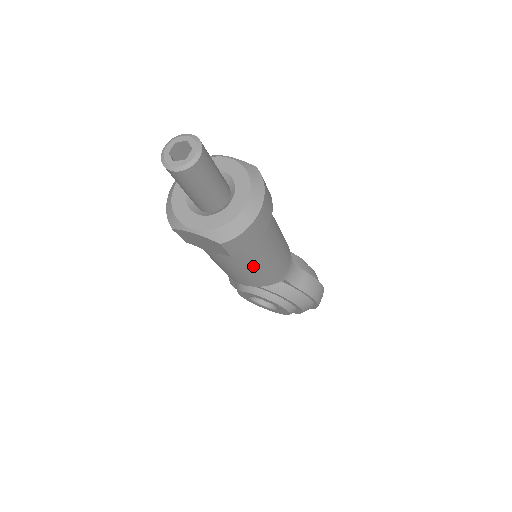
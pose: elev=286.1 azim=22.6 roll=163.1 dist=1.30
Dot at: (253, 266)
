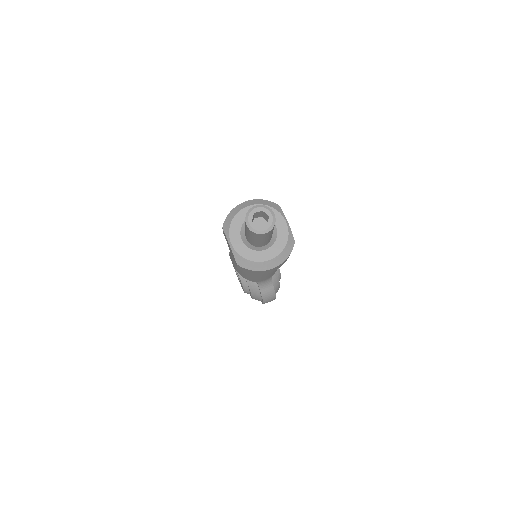
Dot at: occluded
